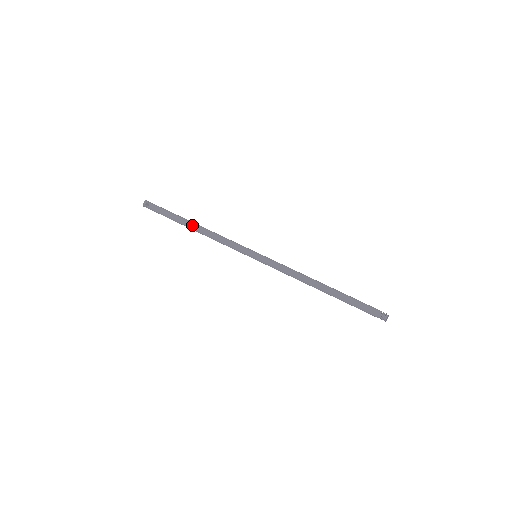
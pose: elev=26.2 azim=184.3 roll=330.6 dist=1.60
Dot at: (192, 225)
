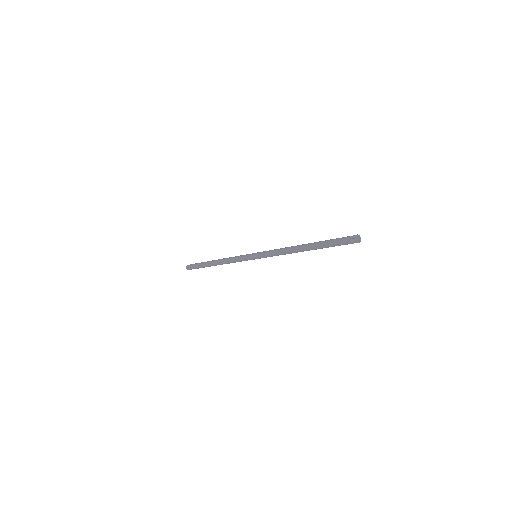
Dot at: (214, 264)
